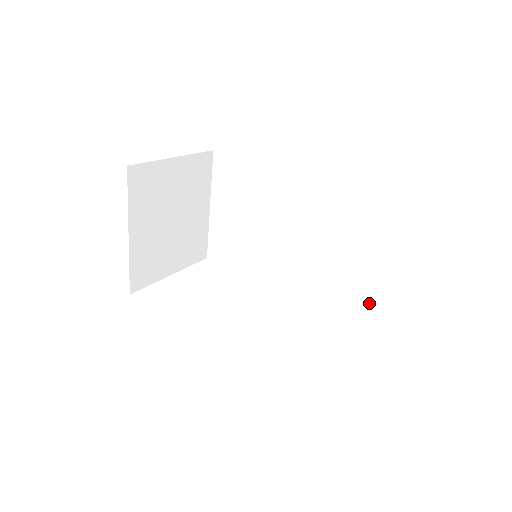
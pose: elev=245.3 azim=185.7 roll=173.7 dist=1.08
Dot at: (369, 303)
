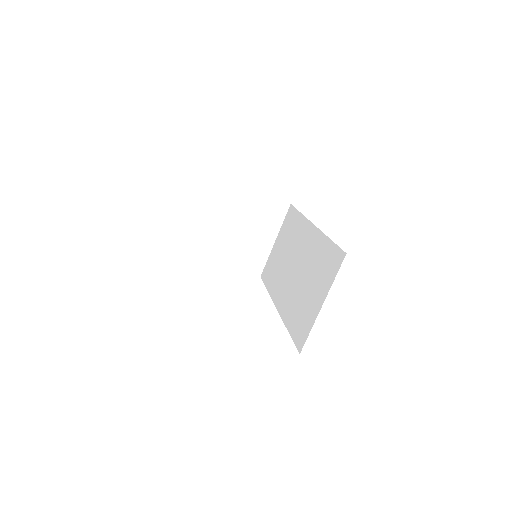
Dot at: (306, 318)
